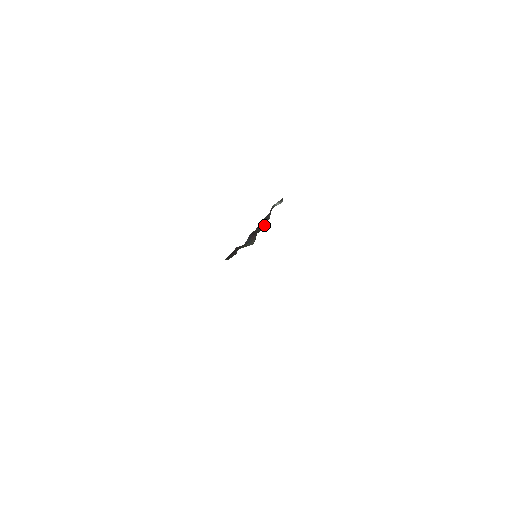
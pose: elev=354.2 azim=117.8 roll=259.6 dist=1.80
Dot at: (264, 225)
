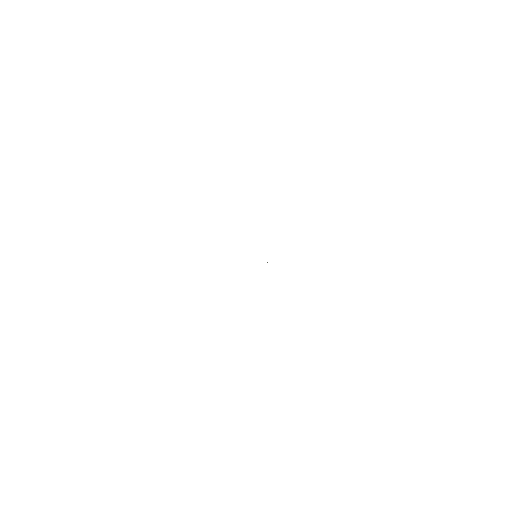
Dot at: occluded
